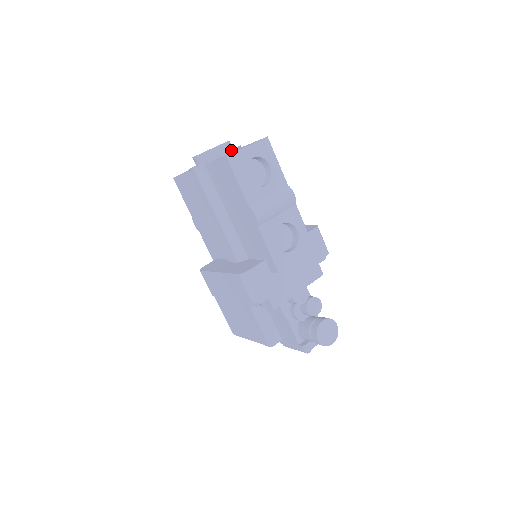
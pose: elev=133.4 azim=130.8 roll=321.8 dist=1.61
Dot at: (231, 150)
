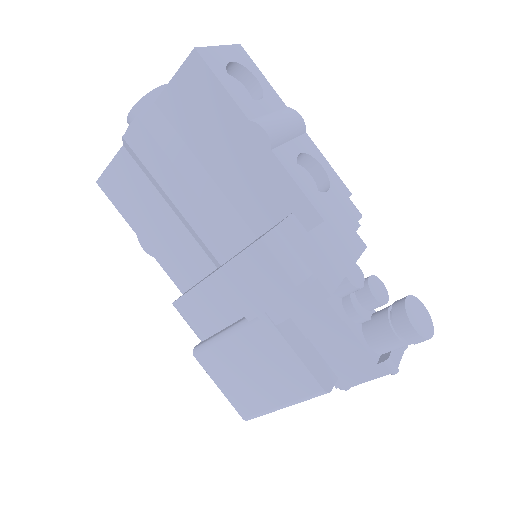
Dot at: occluded
